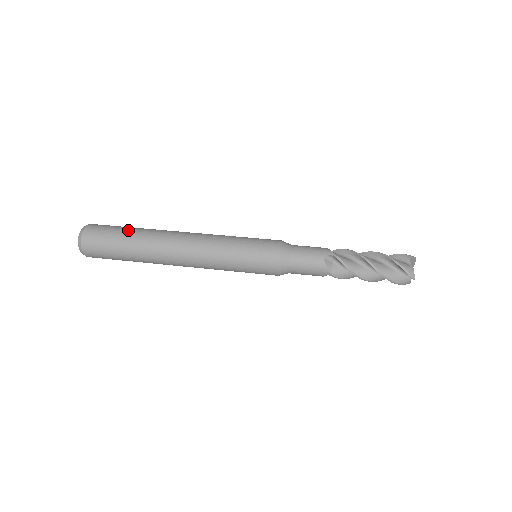
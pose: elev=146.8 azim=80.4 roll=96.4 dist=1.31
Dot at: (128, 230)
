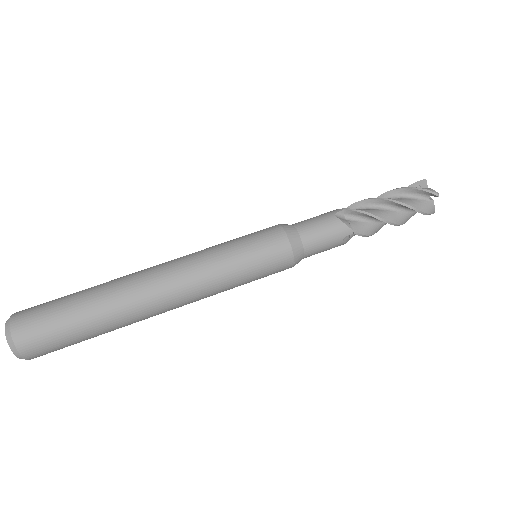
Dot at: (78, 292)
